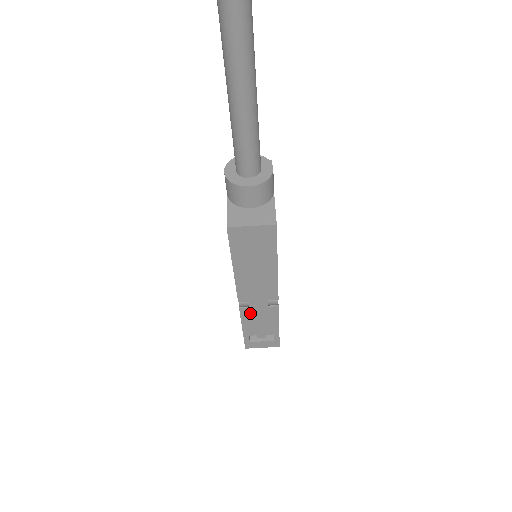
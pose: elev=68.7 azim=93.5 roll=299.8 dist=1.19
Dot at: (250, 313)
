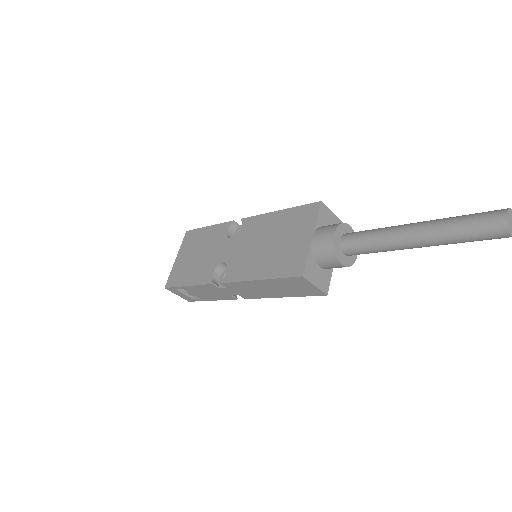
Dot at: (213, 288)
